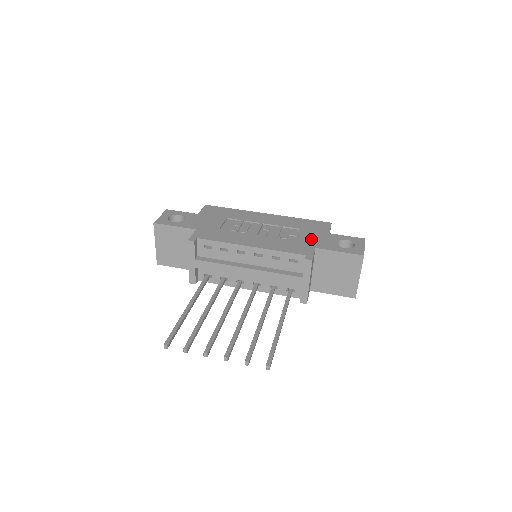
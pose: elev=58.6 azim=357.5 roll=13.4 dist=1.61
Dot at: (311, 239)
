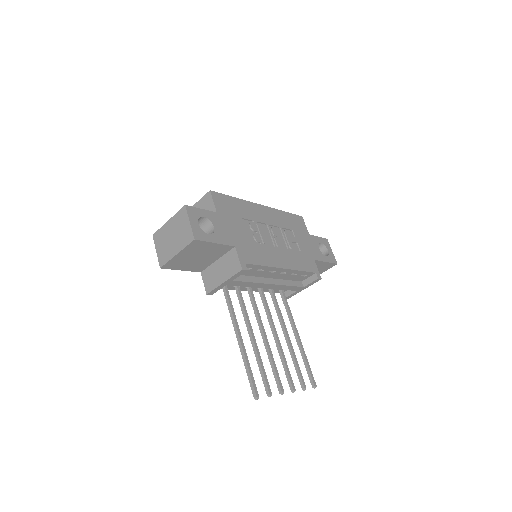
Dot at: (306, 247)
